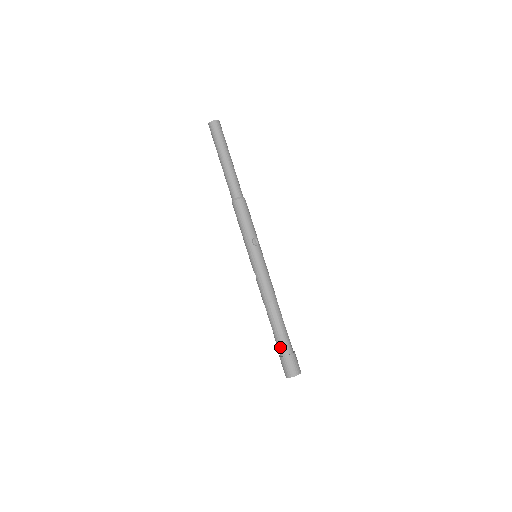
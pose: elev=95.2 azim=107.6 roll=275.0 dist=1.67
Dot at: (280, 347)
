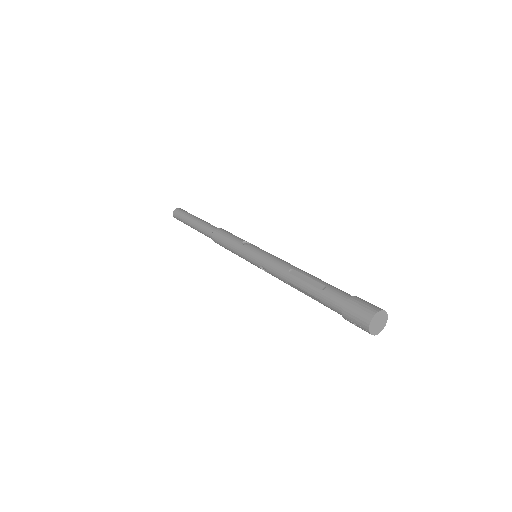
Dot at: (332, 301)
